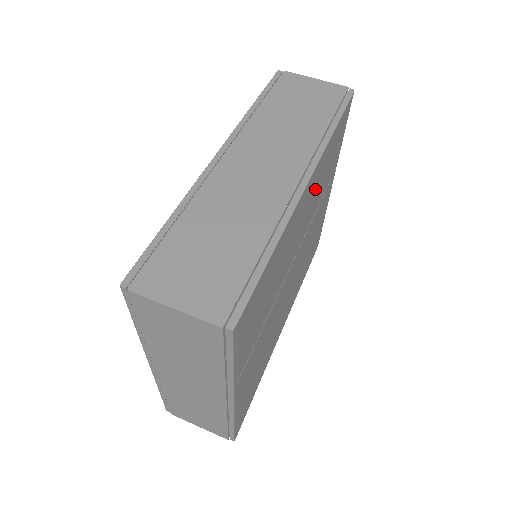
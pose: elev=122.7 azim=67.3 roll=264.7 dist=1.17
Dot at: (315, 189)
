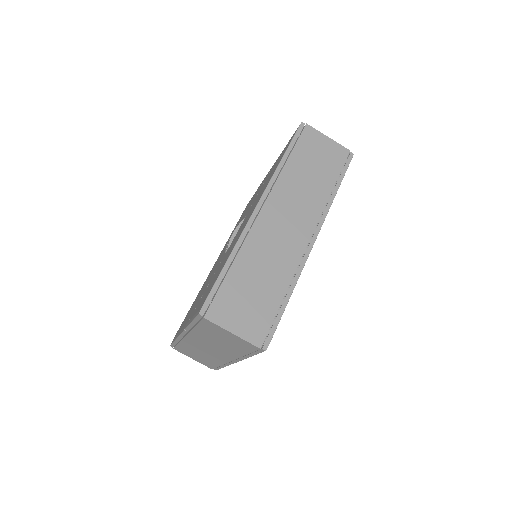
Dot at: occluded
